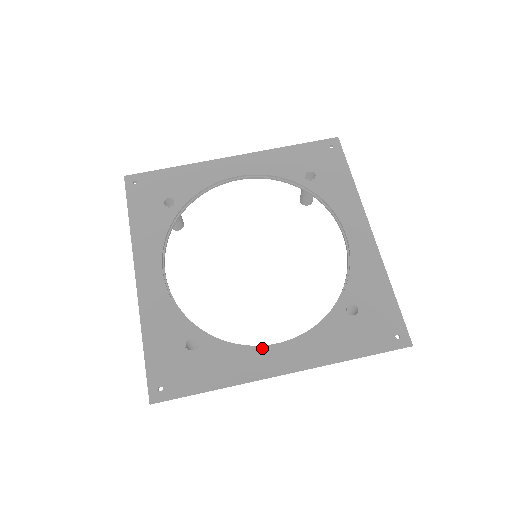
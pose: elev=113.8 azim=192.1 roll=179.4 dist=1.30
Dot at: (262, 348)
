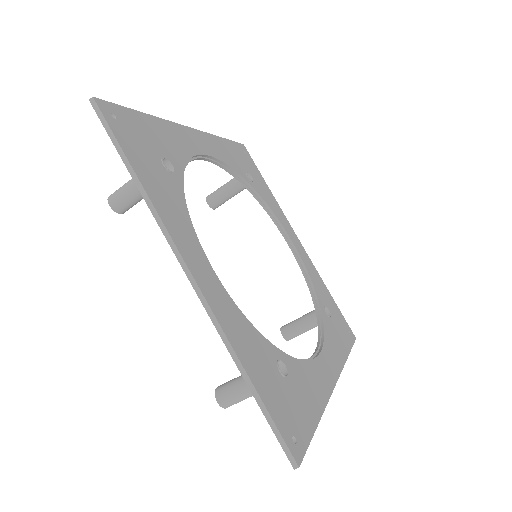
Dot at: (202, 249)
